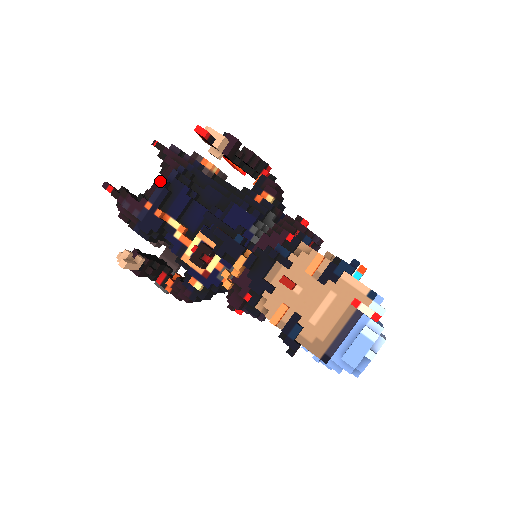
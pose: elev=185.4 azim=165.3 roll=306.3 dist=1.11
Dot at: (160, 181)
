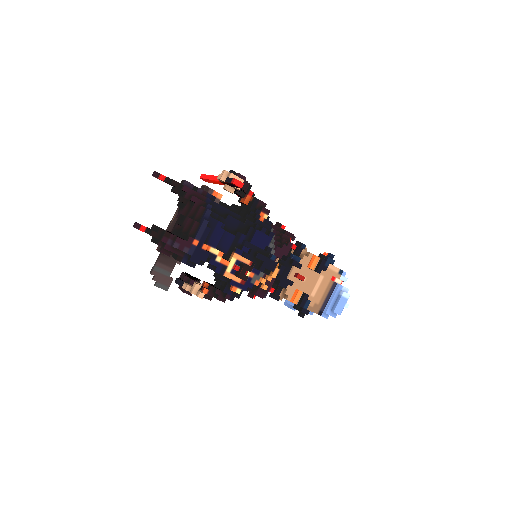
Dot at: (189, 216)
